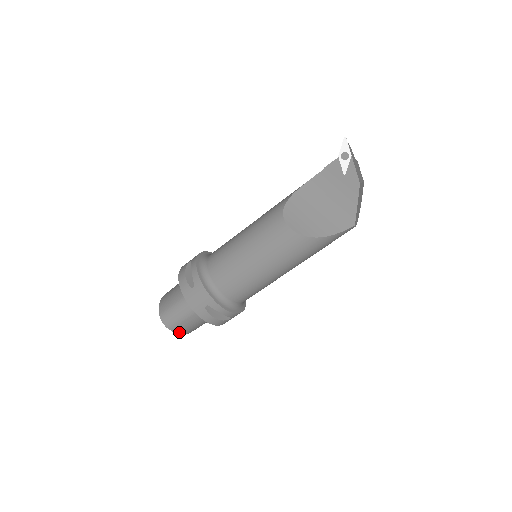
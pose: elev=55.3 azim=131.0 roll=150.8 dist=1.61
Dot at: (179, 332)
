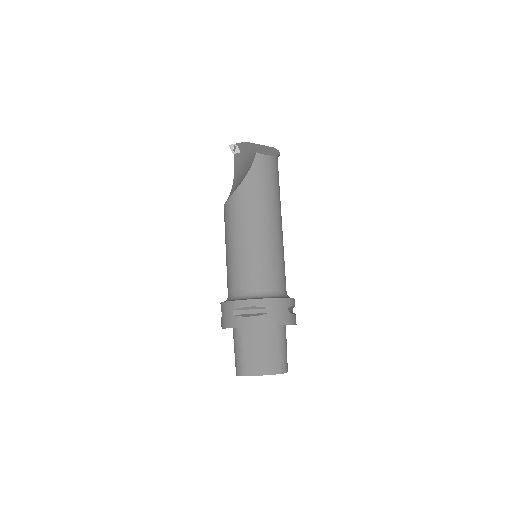
Dot at: (258, 373)
